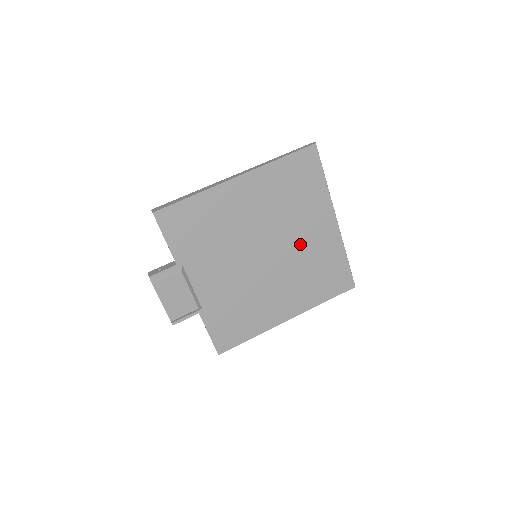
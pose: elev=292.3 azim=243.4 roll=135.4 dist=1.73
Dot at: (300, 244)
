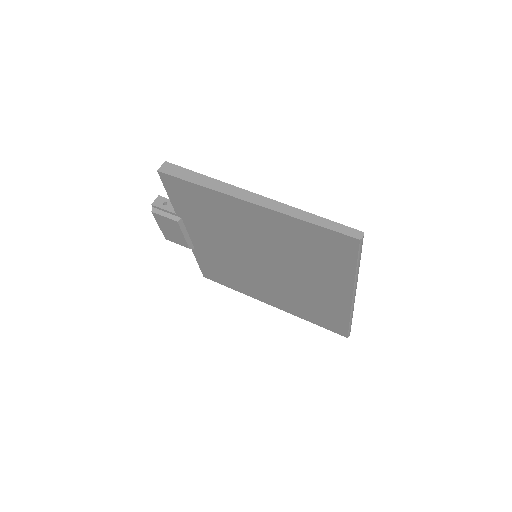
Dot at: (302, 282)
